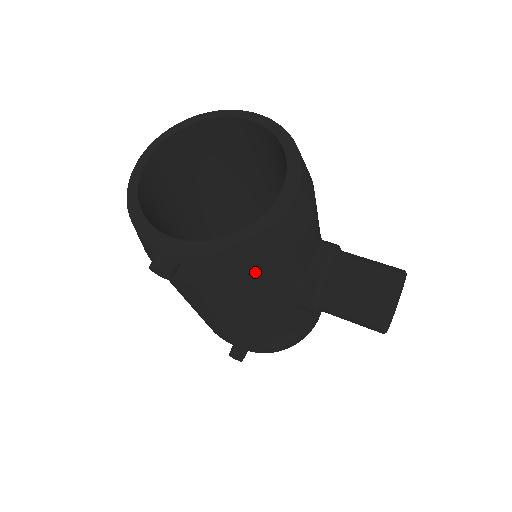
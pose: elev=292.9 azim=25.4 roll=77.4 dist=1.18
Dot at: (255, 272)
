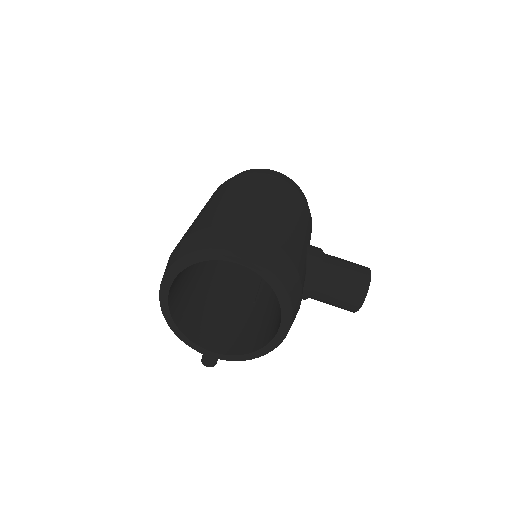
Dot at: occluded
